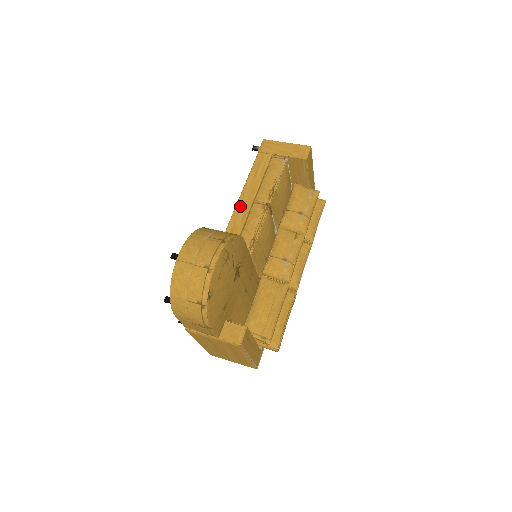
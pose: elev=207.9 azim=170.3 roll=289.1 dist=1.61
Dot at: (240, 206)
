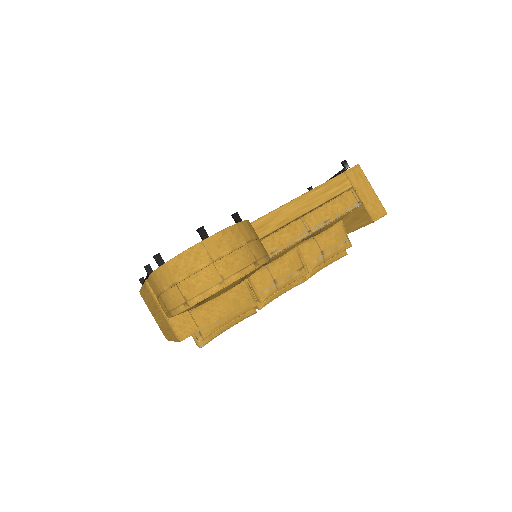
Dot at: (287, 209)
